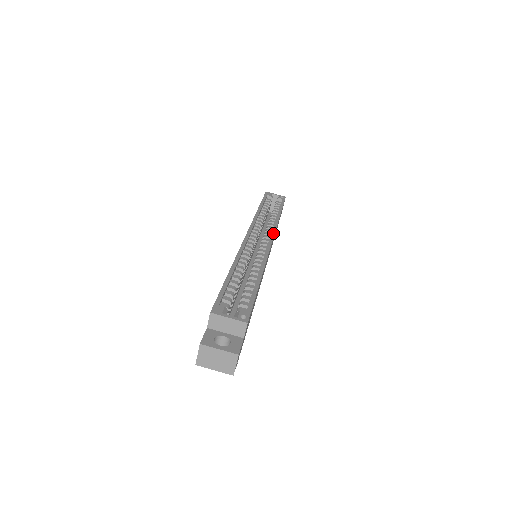
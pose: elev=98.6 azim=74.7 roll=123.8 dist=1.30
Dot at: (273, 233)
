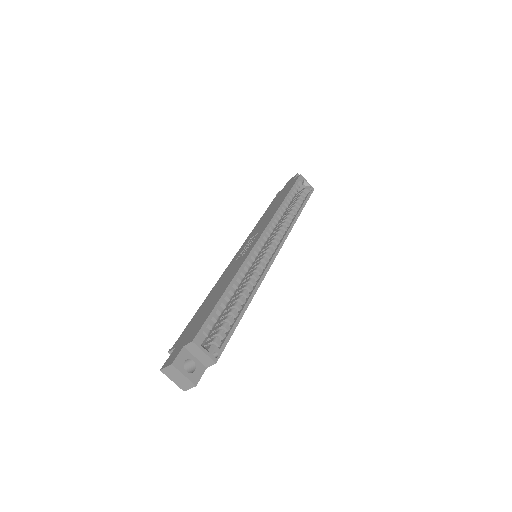
Dot at: (281, 245)
